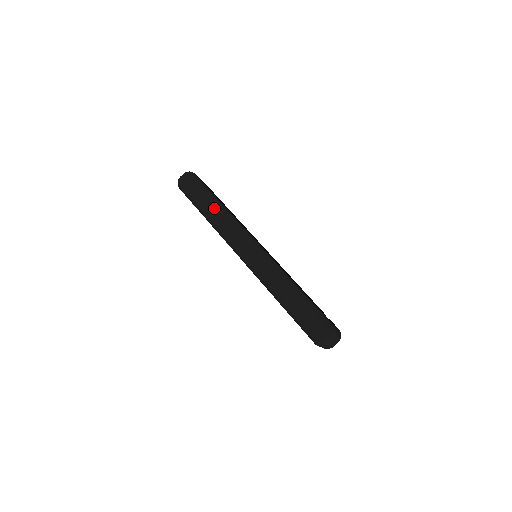
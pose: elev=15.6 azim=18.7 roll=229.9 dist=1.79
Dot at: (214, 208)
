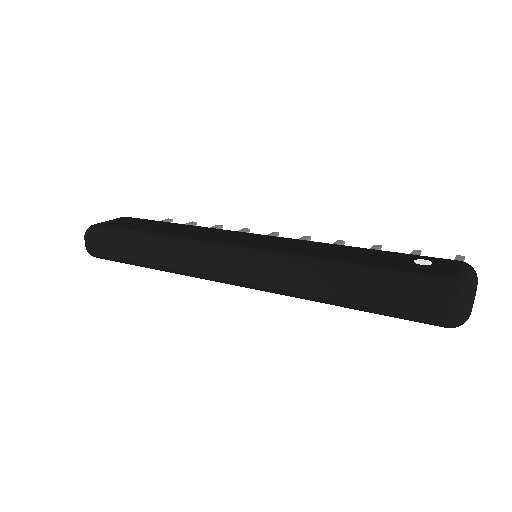
Dot at: (148, 251)
